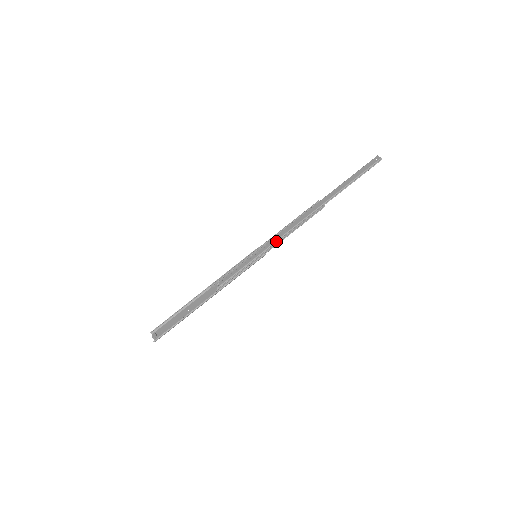
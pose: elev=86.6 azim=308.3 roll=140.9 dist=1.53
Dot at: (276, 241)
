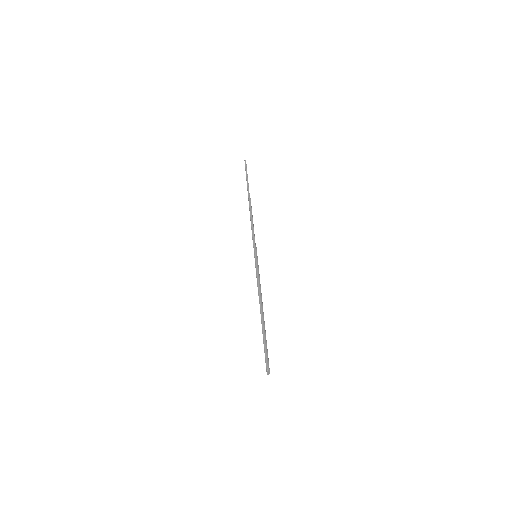
Dot at: (252, 237)
